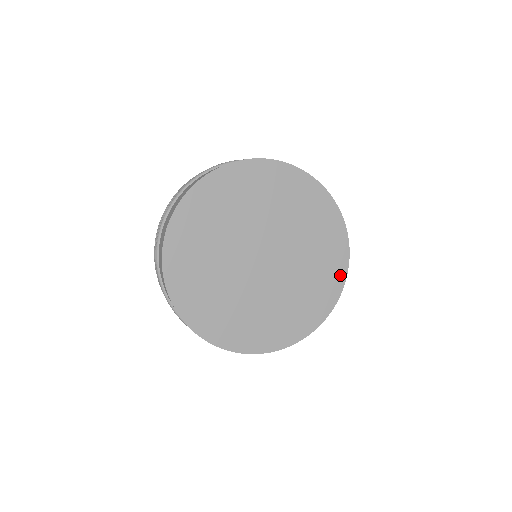
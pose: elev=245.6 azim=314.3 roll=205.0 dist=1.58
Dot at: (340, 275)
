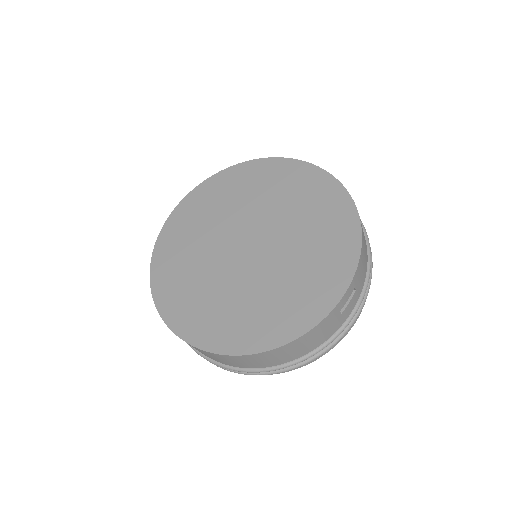
Dot at: (314, 314)
